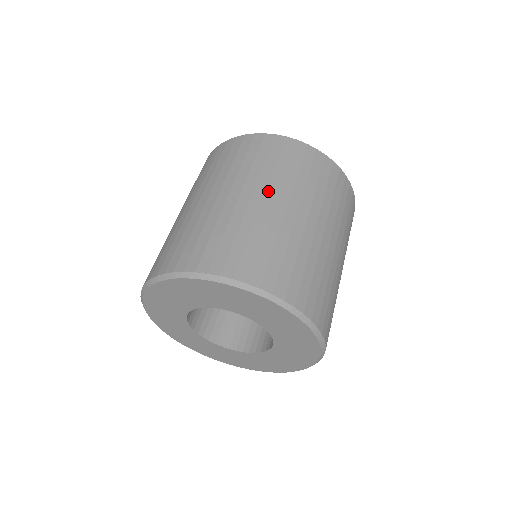
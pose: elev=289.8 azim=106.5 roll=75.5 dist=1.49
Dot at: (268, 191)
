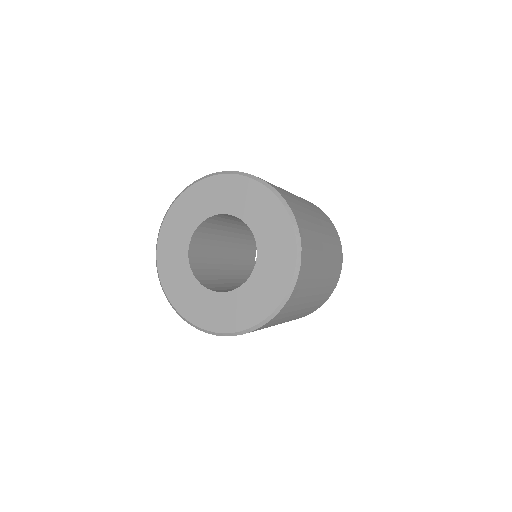
Dot at: (308, 206)
